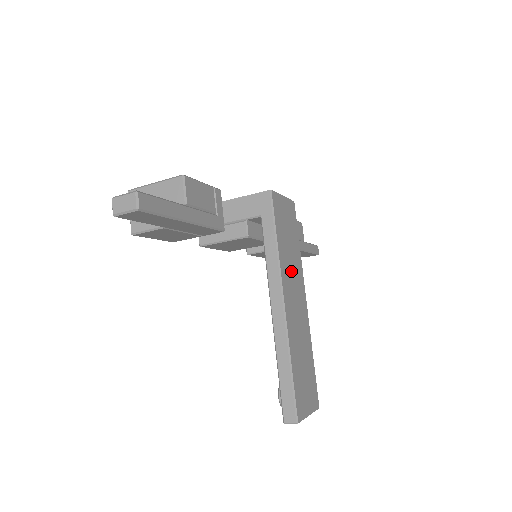
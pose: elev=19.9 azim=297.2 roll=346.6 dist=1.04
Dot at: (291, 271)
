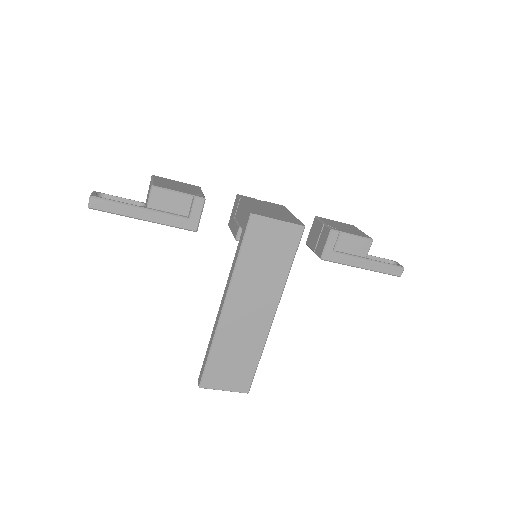
Dot at: (255, 286)
